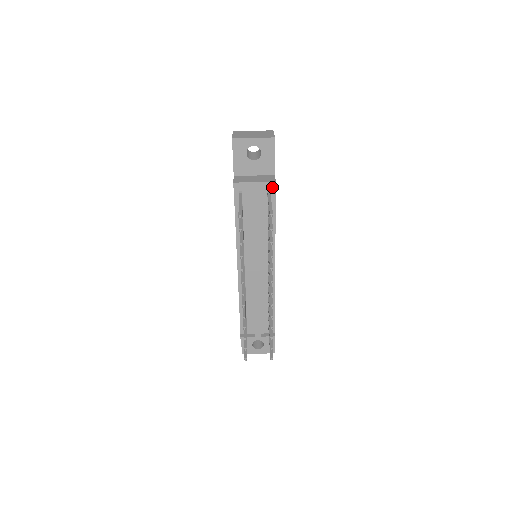
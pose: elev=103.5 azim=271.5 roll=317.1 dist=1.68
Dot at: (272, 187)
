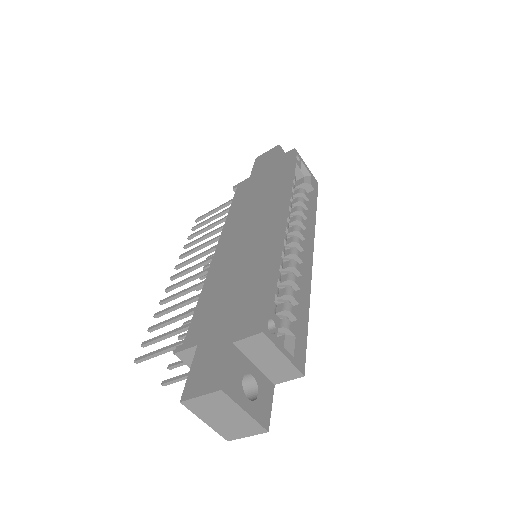
Dot at: occluded
